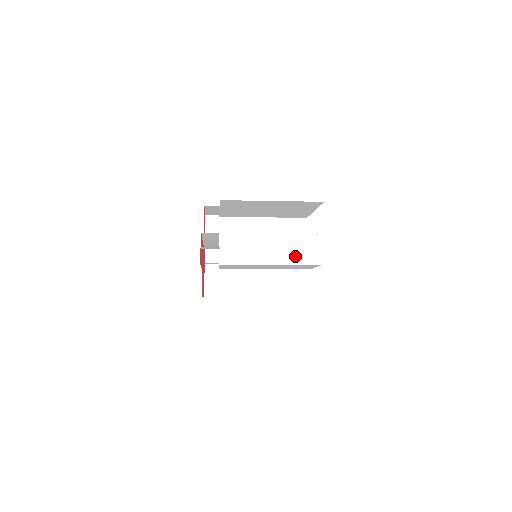
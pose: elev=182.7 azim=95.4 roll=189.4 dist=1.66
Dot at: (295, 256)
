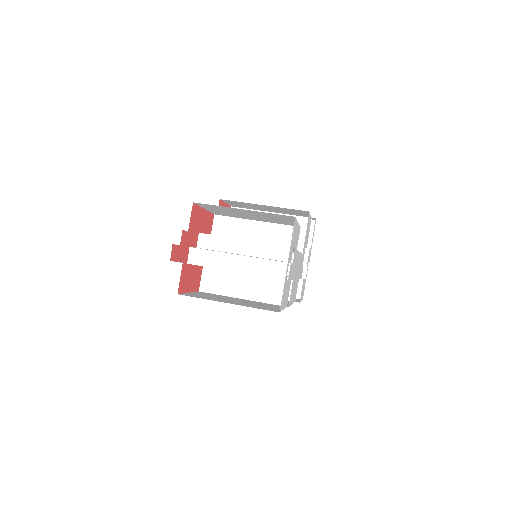
Dot at: (260, 267)
